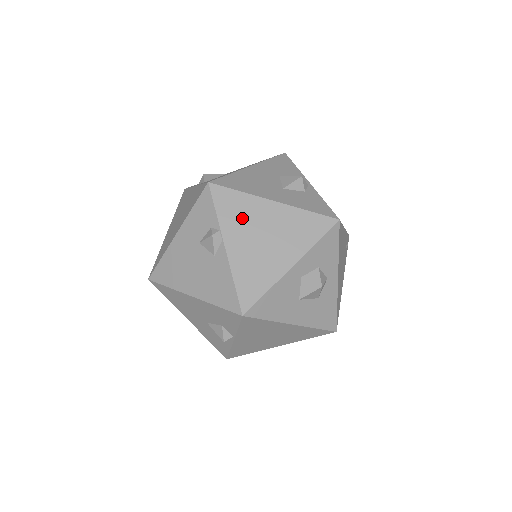
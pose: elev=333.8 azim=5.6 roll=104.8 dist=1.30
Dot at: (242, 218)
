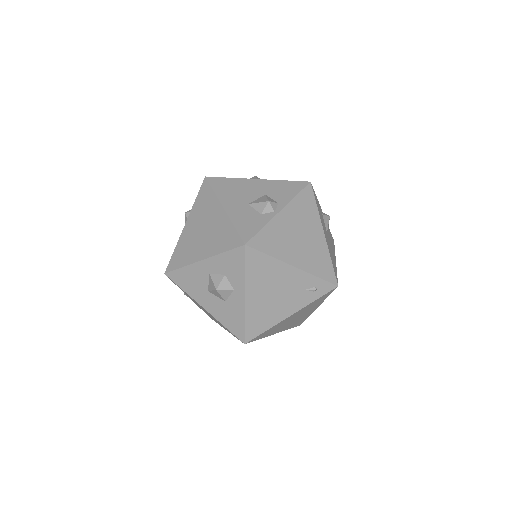
Dot at: (203, 210)
